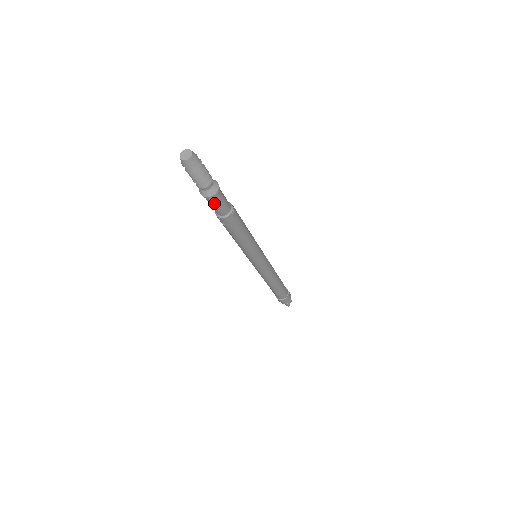
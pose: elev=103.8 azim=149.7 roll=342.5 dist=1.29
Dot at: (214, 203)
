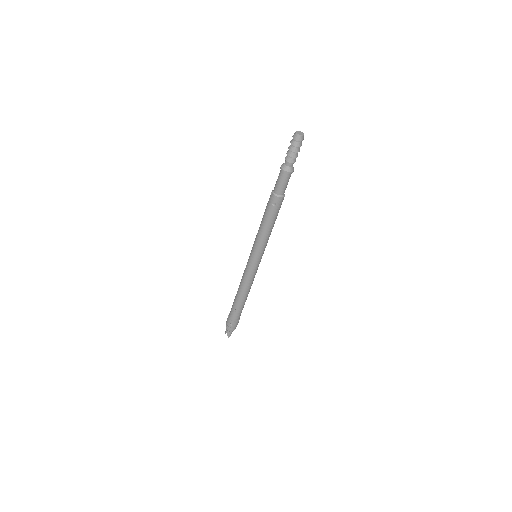
Dot at: (286, 180)
